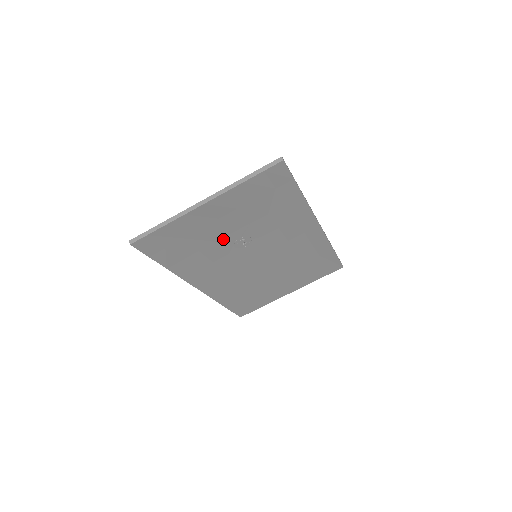
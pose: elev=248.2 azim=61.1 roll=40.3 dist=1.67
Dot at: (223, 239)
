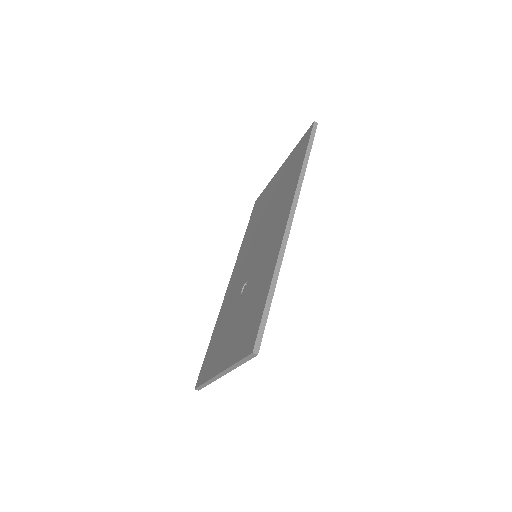
Dot at: occluded
